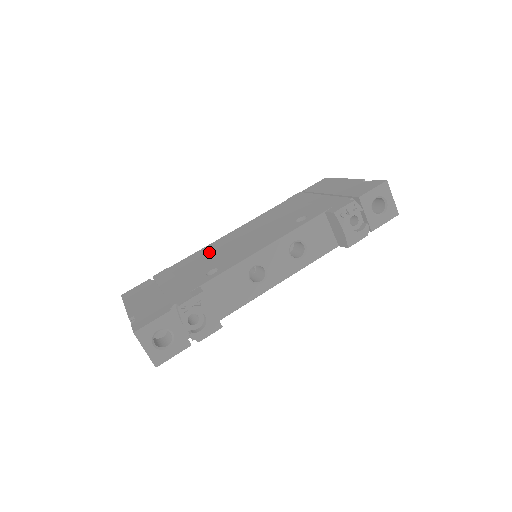
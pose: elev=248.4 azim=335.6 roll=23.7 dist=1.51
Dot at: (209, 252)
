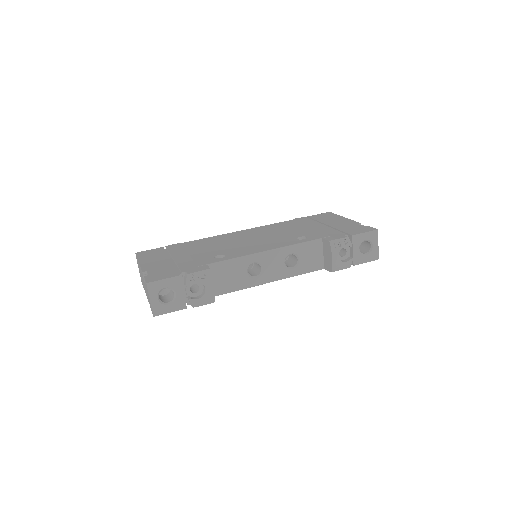
Dot at: (219, 241)
